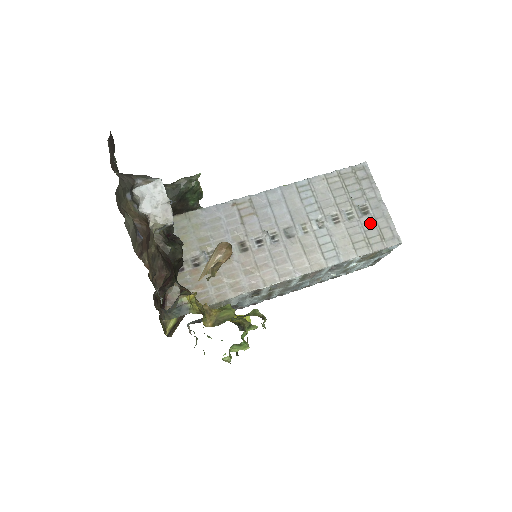
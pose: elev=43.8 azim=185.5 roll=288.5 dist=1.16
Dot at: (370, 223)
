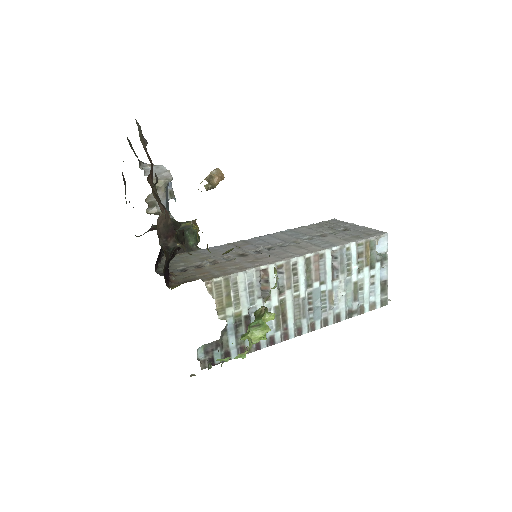
Dot at: (353, 232)
